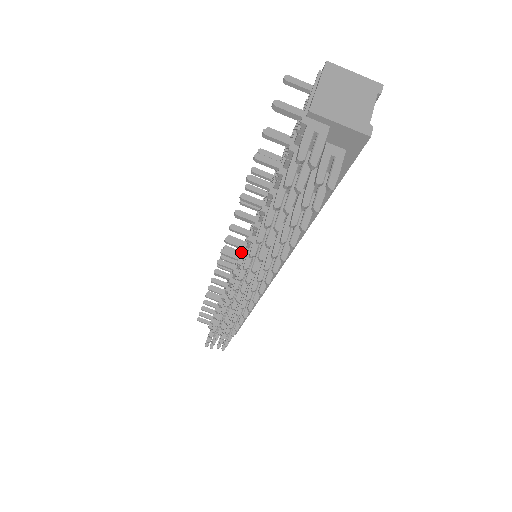
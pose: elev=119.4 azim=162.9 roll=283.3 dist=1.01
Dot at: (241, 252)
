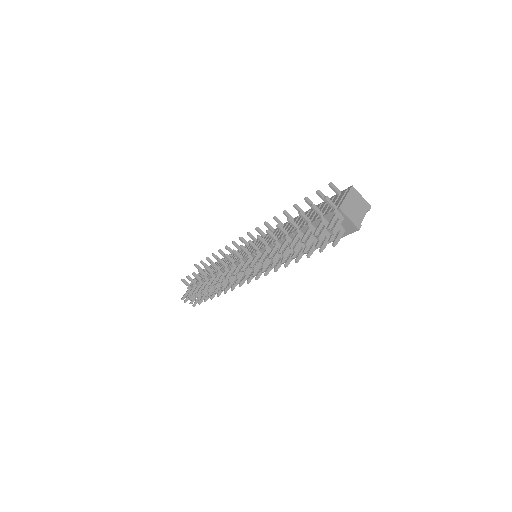
Dot at: (253, 251)
